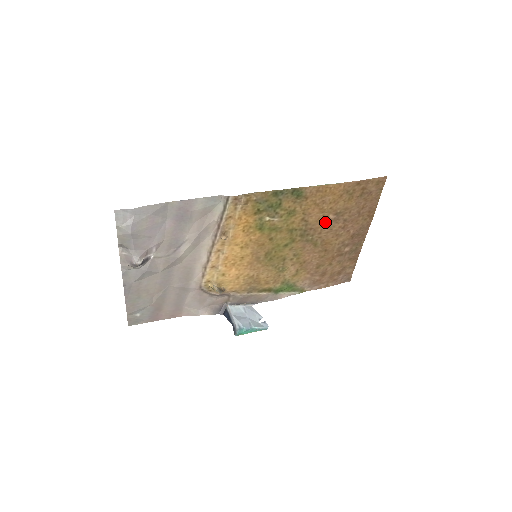
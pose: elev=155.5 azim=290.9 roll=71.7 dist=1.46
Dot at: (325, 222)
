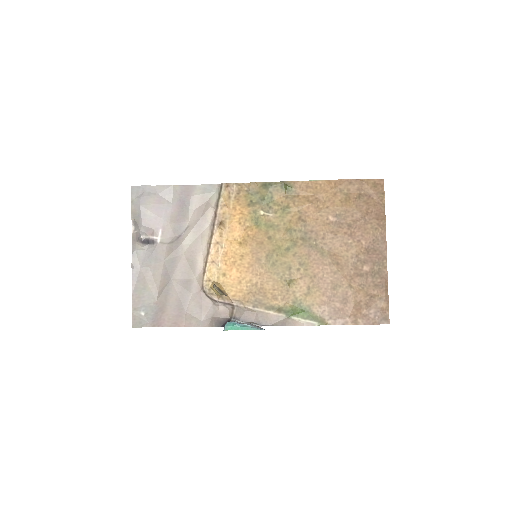
Dot at: (326, 225)
